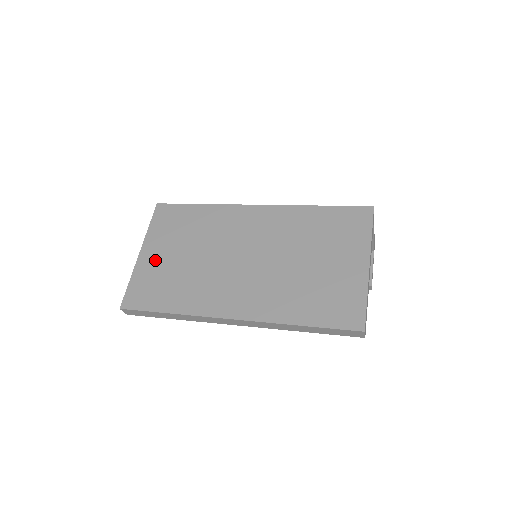
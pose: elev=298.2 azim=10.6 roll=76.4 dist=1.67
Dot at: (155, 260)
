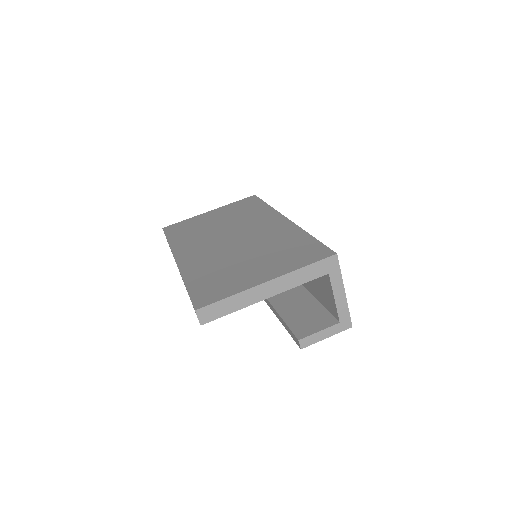
Dot at: (207, 217)
